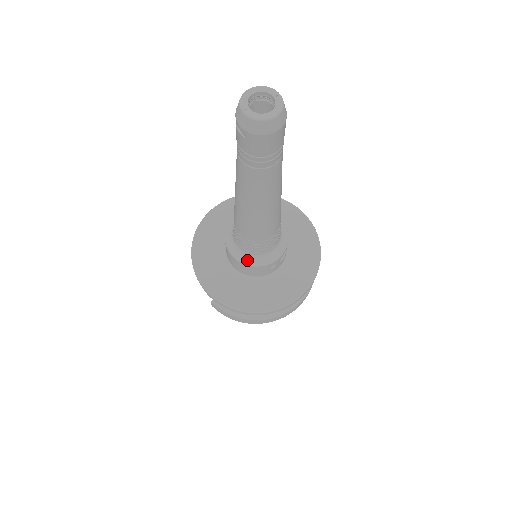
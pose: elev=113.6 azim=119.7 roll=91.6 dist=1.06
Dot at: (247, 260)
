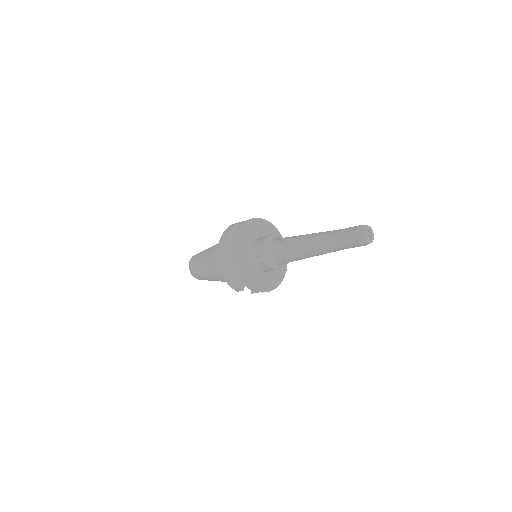
Dot at: (283, 265)
